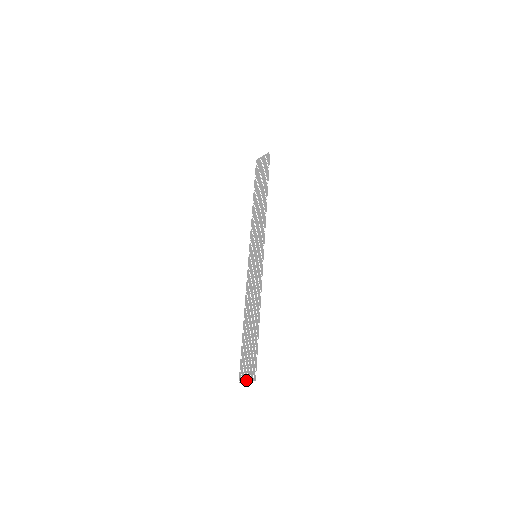
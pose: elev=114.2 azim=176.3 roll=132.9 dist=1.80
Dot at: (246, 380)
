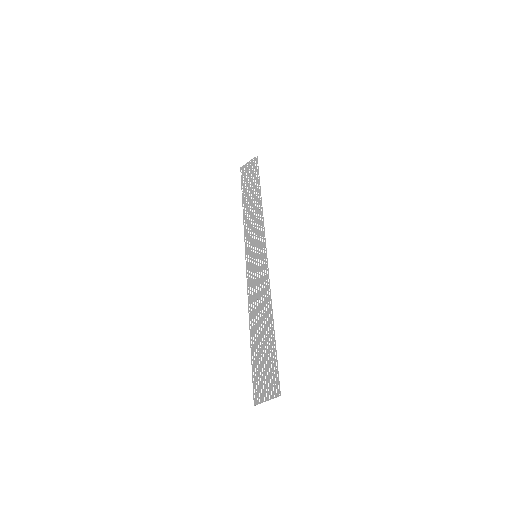
Dot at: (265, 399)
